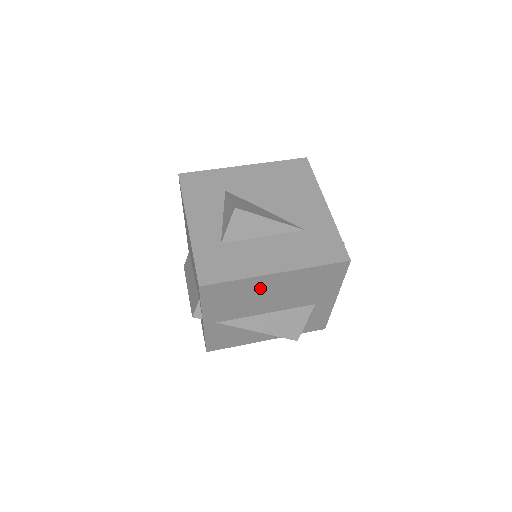
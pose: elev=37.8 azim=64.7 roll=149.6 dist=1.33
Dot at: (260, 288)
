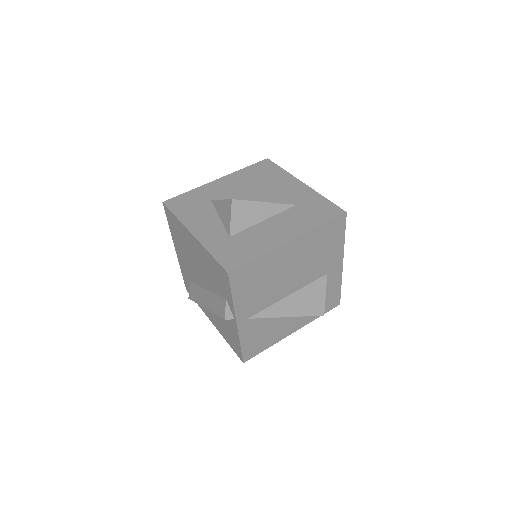
Dot at: (279, 263)
